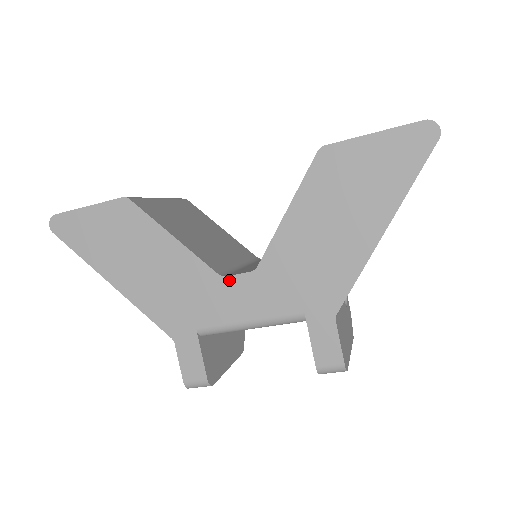
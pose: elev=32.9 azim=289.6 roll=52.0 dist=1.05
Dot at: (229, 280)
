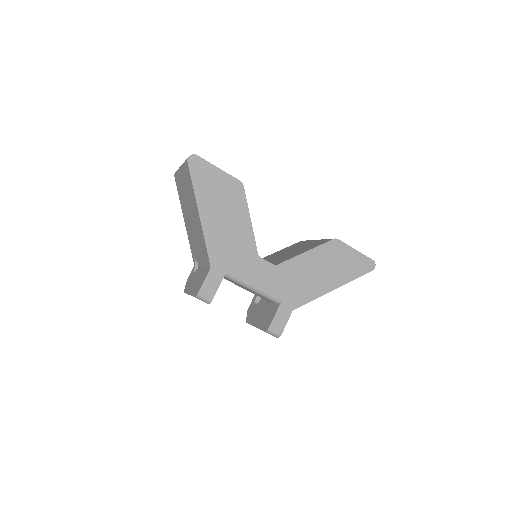
Dot at: (261, 260)
